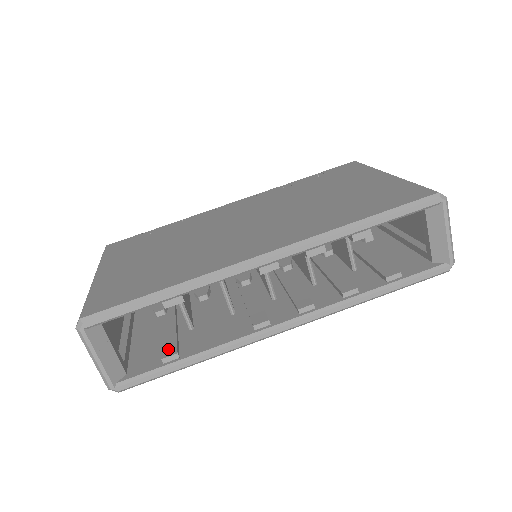
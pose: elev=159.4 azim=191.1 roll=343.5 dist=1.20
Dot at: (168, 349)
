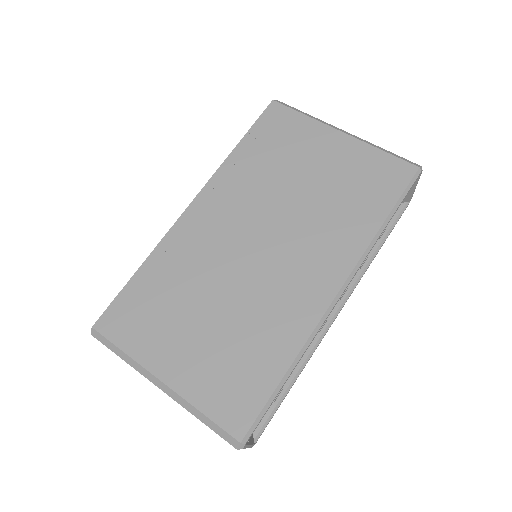
Dot at: occluded
